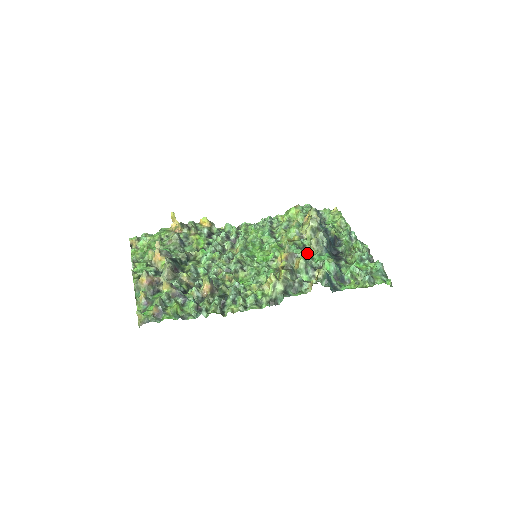
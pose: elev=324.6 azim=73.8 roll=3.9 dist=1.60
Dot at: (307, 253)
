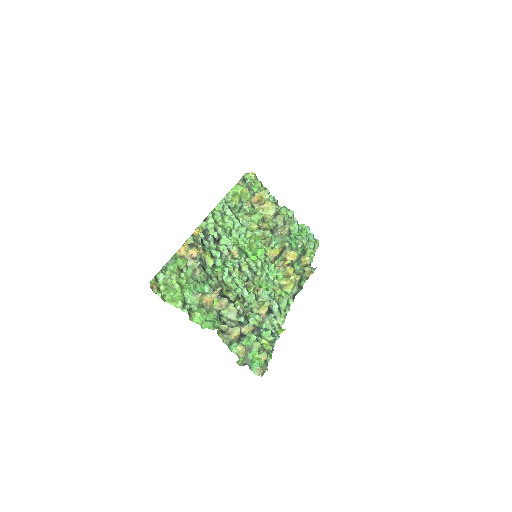
Dot at: (291, 243)
